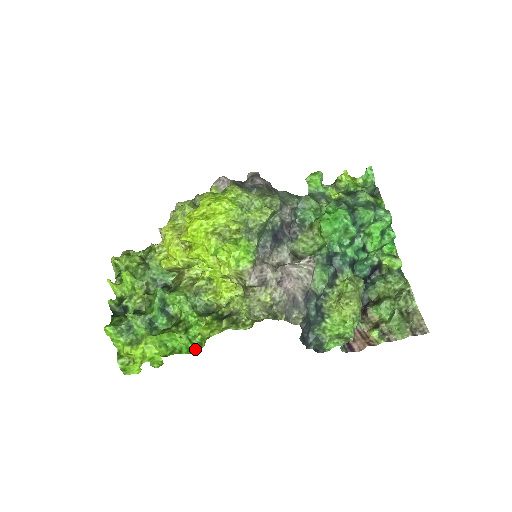
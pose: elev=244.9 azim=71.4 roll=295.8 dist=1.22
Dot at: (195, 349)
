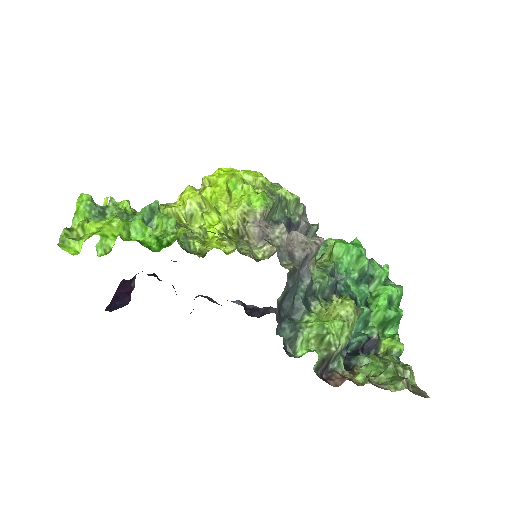
Dot at: (158, 249)
